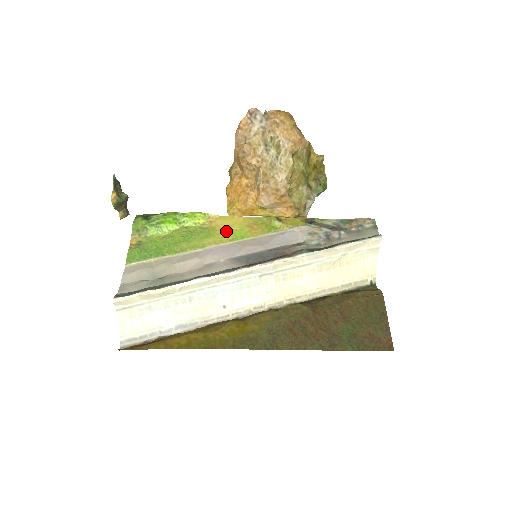
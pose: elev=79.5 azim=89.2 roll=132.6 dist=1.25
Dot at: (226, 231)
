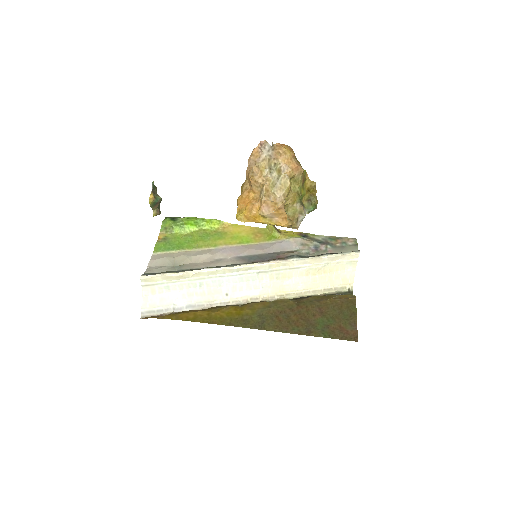
Dot at: (235, 236)
